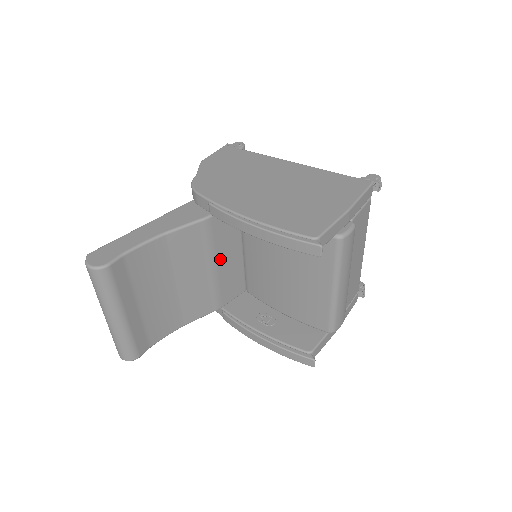
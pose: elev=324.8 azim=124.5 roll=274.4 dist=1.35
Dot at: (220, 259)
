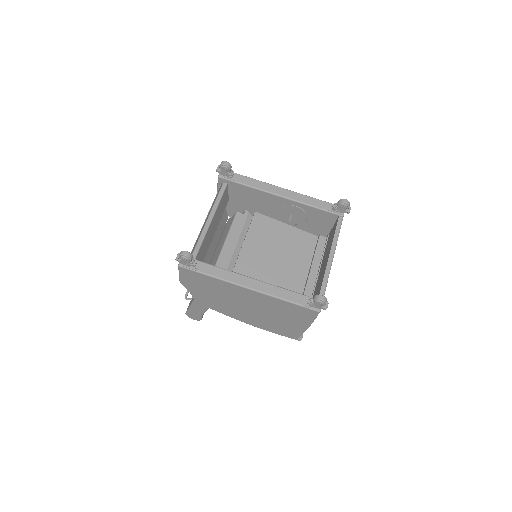
Dot at: occluded
